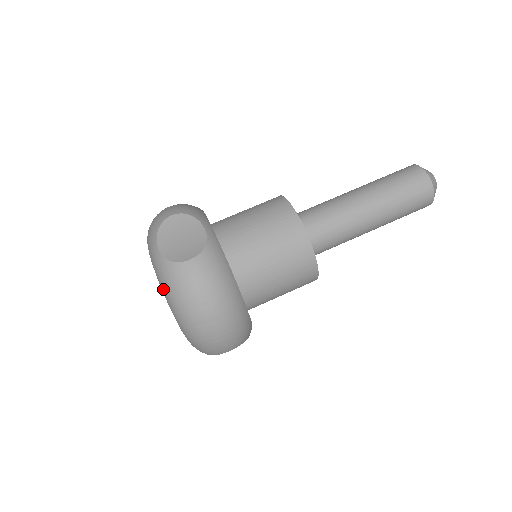
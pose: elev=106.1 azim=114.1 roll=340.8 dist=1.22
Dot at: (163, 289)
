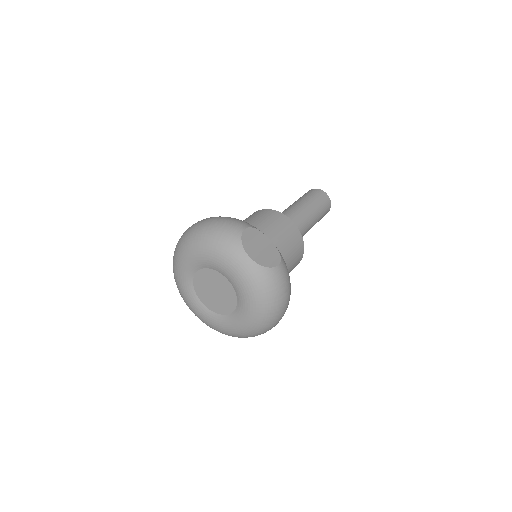
Dot at: (253, 290)
